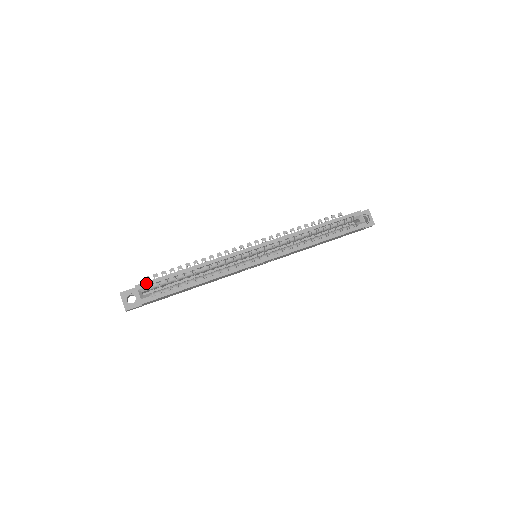
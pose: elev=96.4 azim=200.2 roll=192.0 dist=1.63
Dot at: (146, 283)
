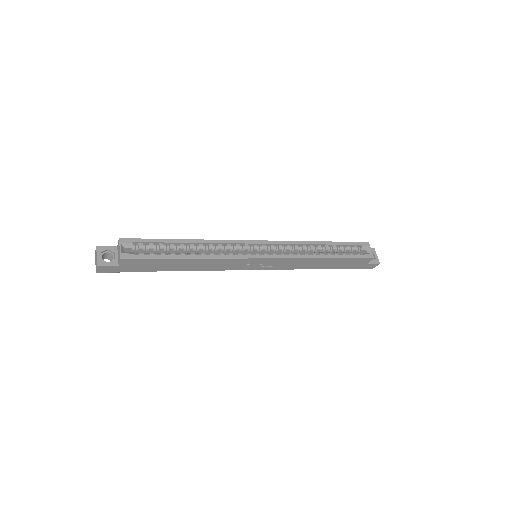
Dot at: (132, 239)
